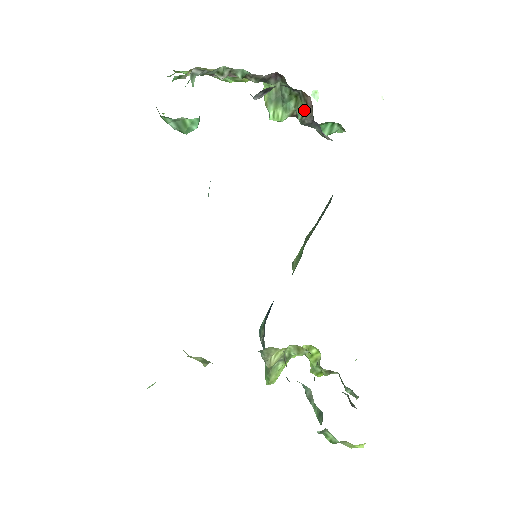
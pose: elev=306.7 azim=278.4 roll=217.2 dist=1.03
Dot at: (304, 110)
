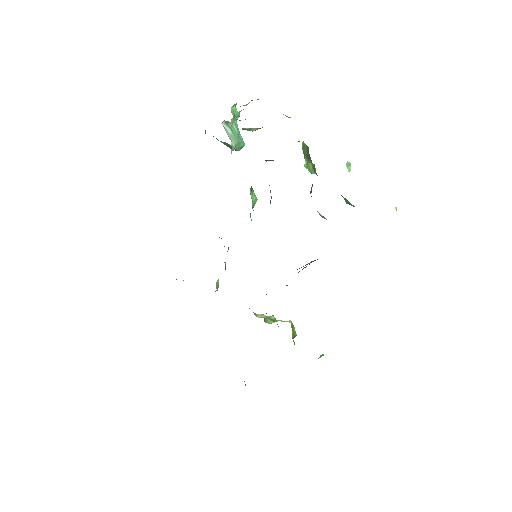
Dot at: (312, 184)
